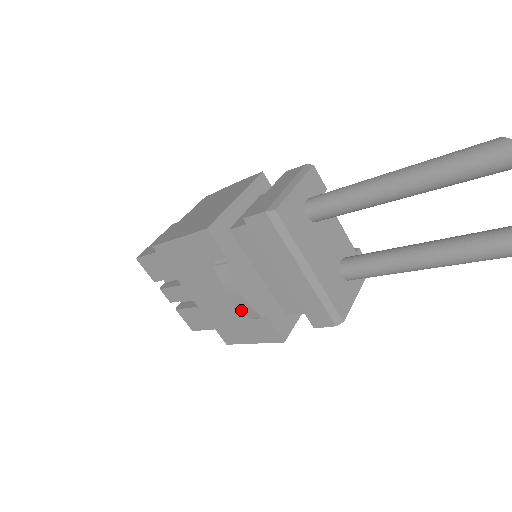
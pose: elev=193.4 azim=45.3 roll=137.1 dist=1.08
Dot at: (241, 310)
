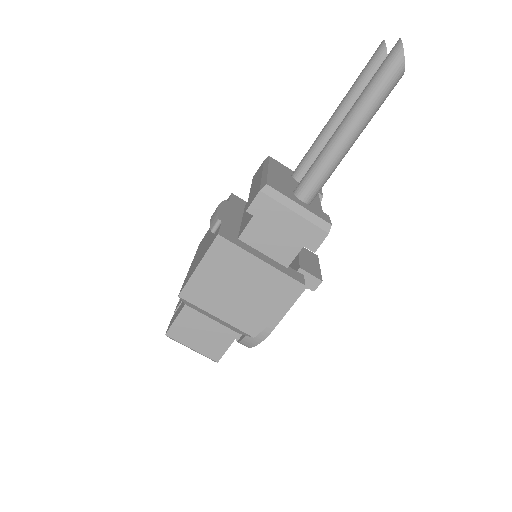
Dot at: (210, 223)
